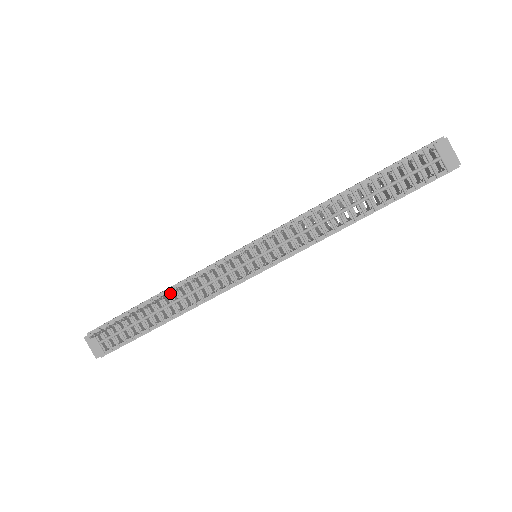
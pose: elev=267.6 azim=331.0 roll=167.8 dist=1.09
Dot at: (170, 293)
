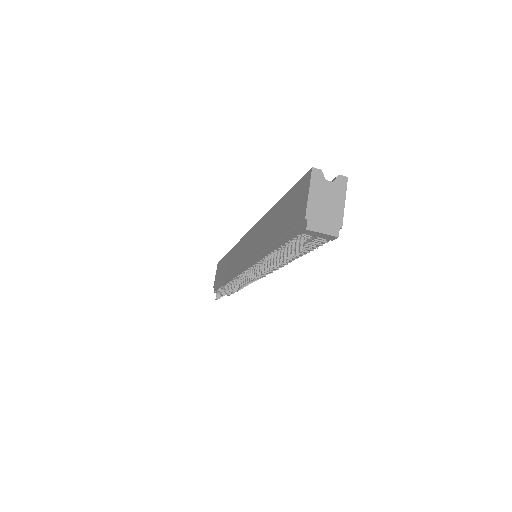
Dot at: (229, 289)
